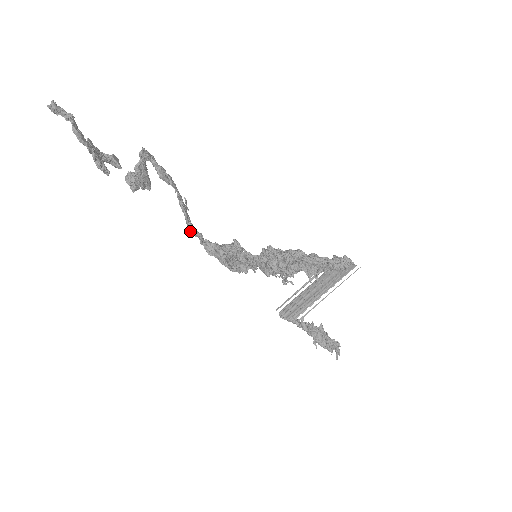
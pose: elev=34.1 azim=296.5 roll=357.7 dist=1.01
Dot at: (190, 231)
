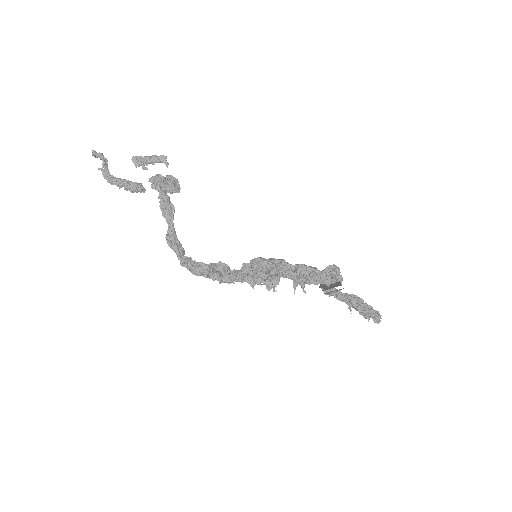
Dot at: (180, 254)
